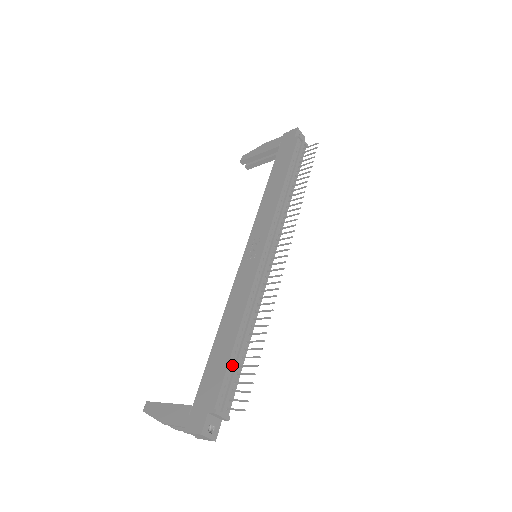
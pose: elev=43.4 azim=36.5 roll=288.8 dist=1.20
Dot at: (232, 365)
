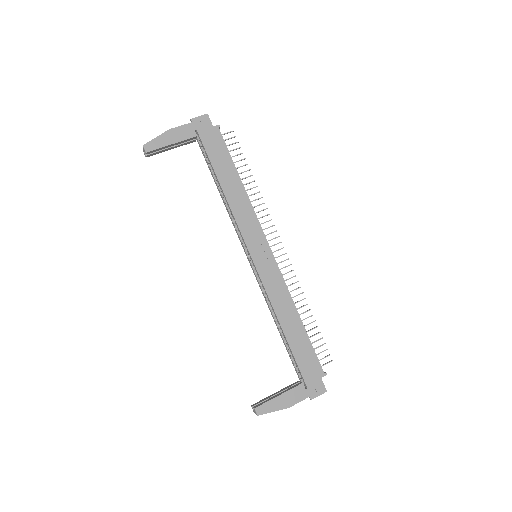
Dot at: (309, 342)
